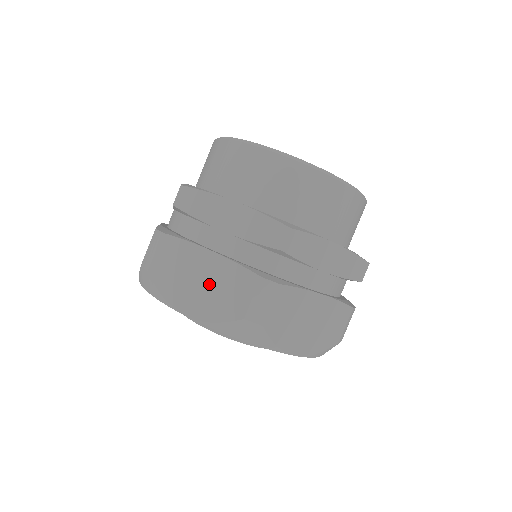
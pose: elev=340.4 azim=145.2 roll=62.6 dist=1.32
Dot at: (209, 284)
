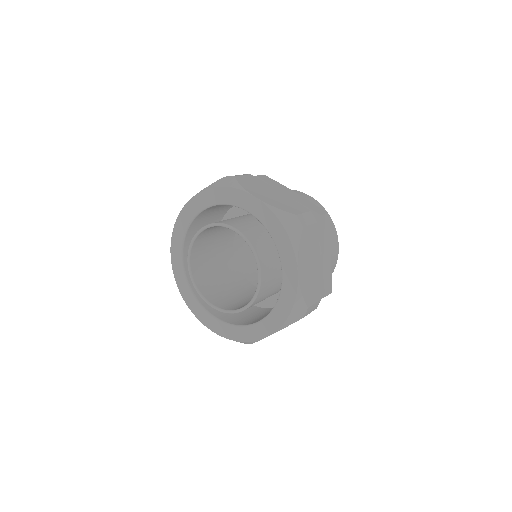
Dot at: (276, 197)
